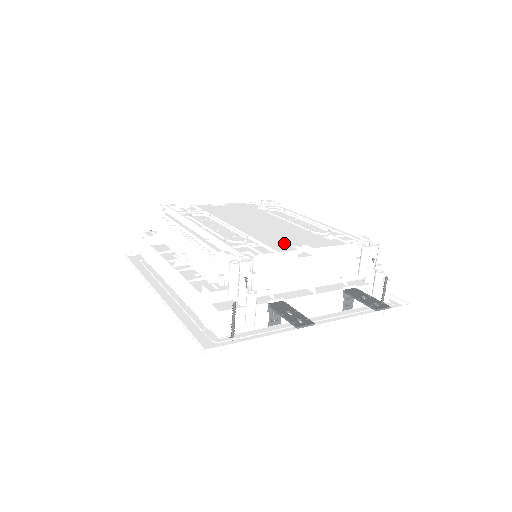
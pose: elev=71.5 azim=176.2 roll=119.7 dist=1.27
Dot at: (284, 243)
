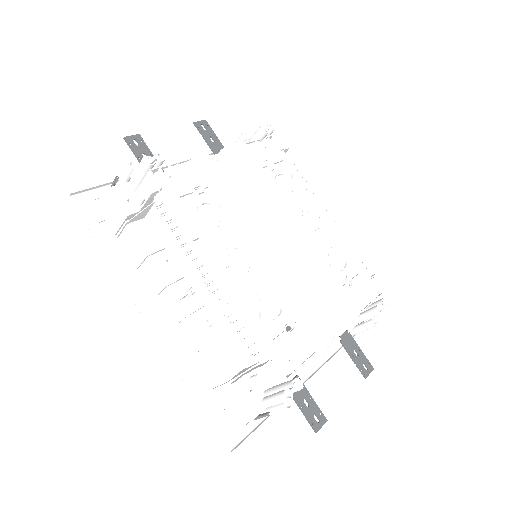
Dot at: (318, 318)
